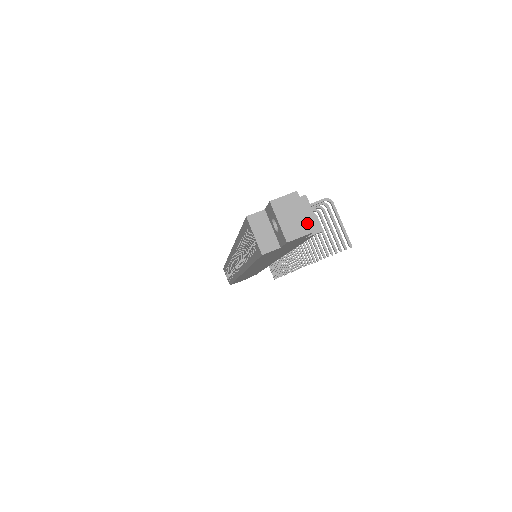
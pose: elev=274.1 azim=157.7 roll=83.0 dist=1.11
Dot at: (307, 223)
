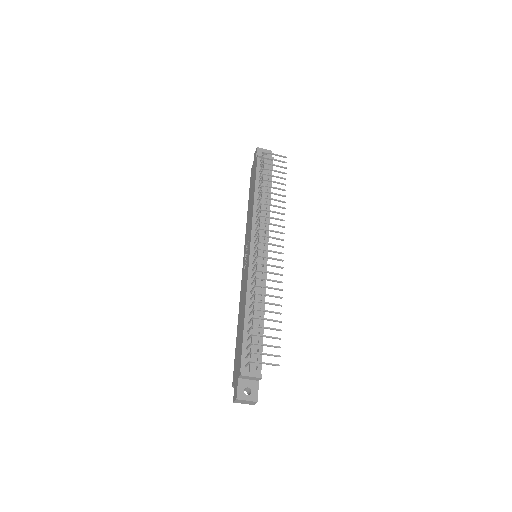
Dot at: (252, 402)
